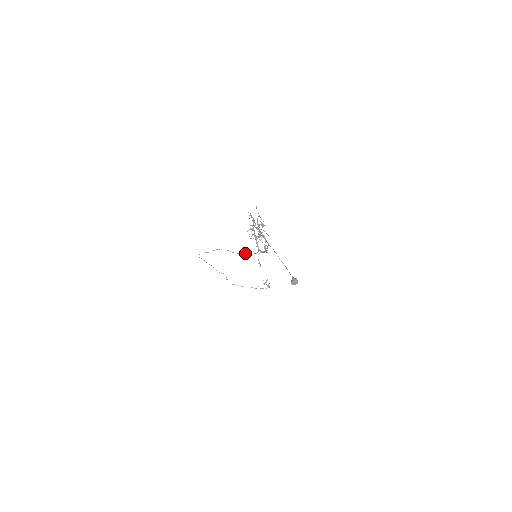
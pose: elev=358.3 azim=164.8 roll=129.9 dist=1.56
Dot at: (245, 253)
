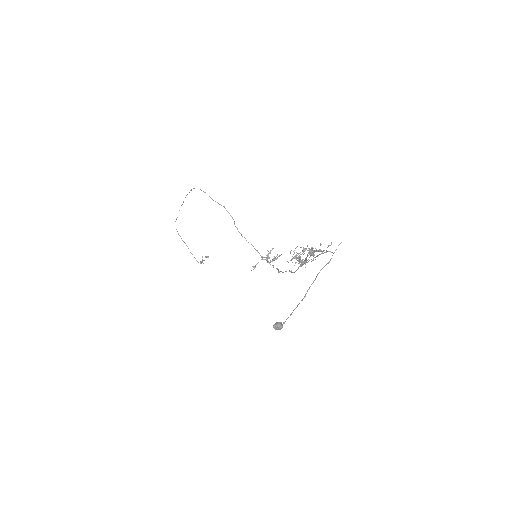
Dot at: occluded
